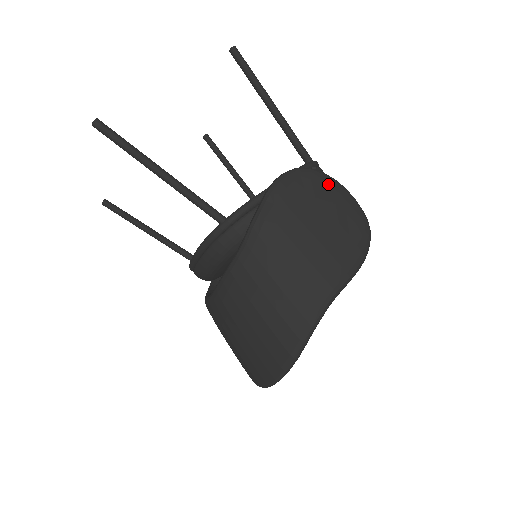
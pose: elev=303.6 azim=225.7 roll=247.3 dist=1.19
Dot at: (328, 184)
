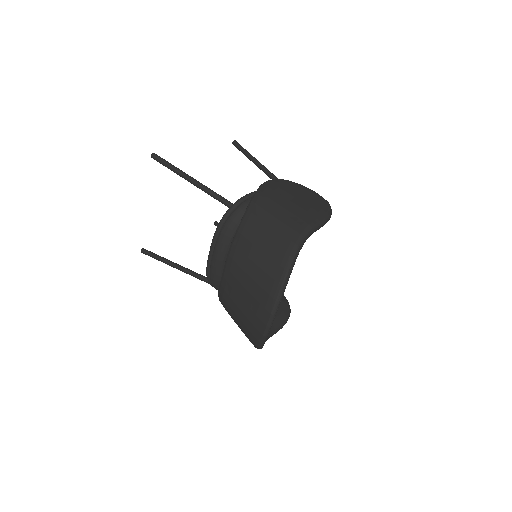
Dot at: (299, 185)
